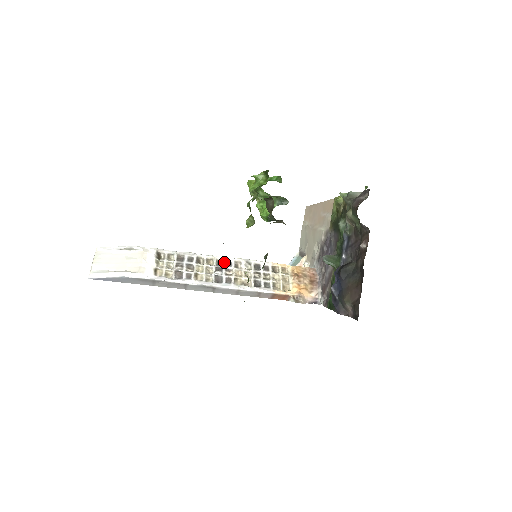
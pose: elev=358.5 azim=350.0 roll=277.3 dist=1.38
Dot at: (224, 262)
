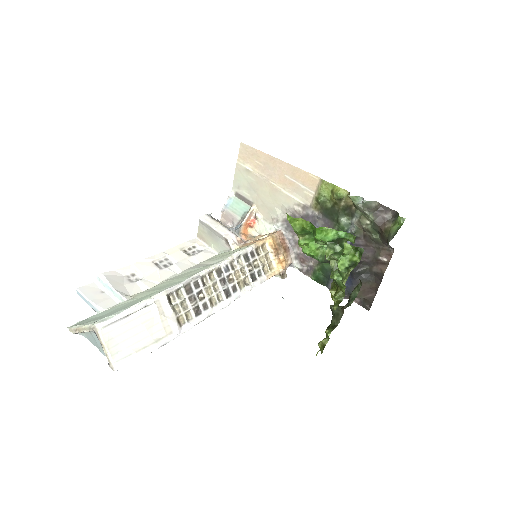
Dot at: (222, 269)
